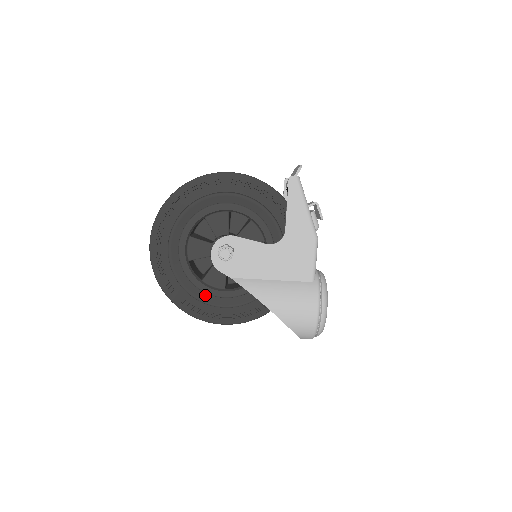
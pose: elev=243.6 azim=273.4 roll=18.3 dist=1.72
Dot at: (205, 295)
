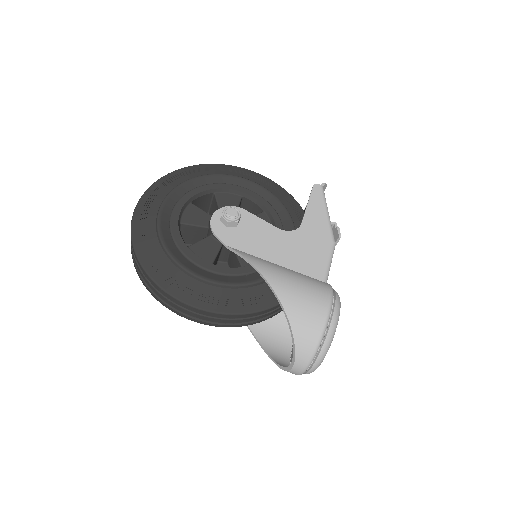
Dot at: (185, 260)
